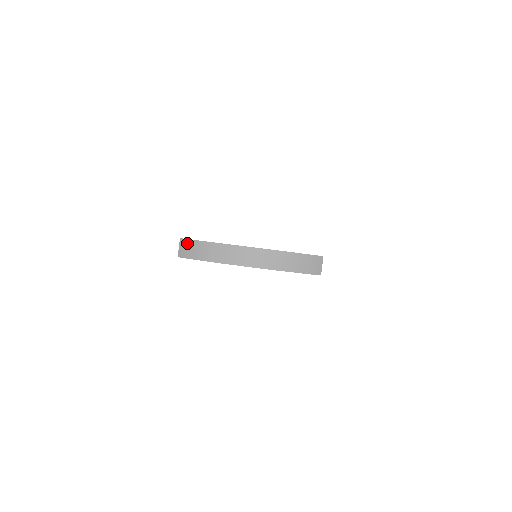
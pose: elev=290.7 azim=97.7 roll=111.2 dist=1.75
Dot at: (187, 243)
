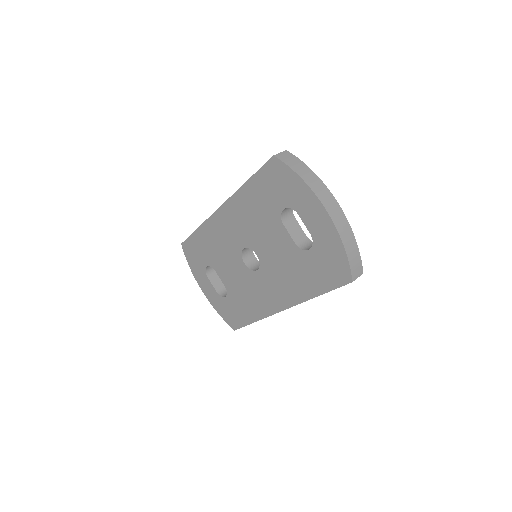
Dot at: (291, 156)
